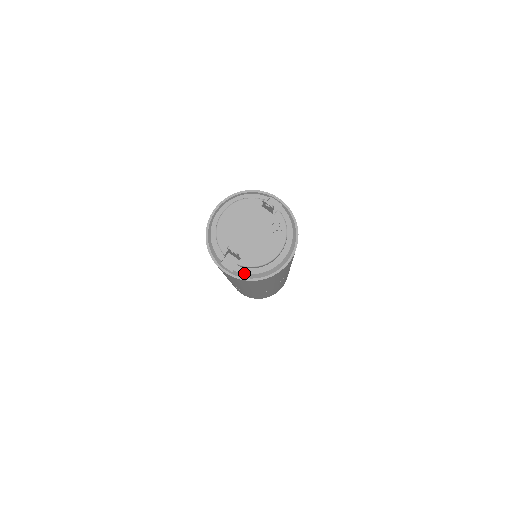
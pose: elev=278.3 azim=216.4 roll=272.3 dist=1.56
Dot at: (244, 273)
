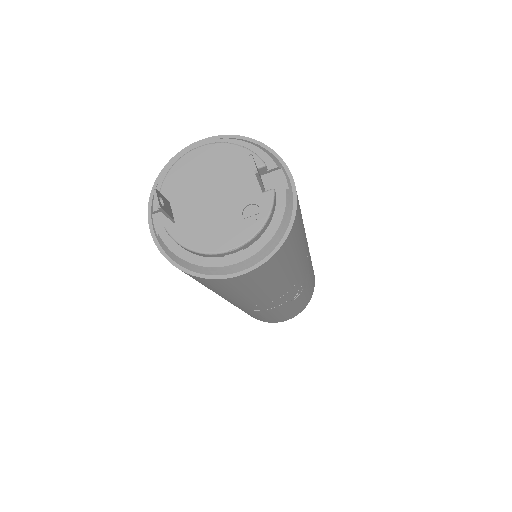
Dot at: (168, 247)
